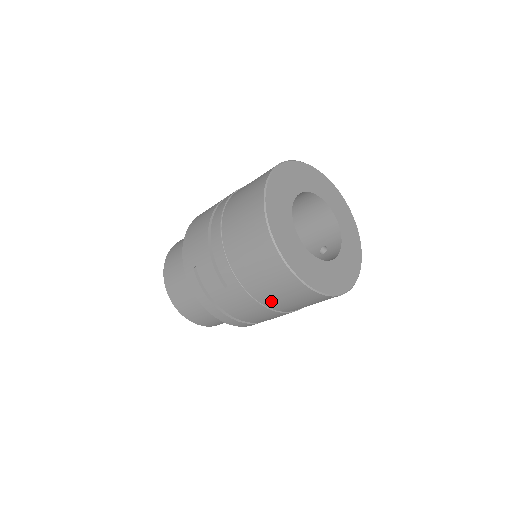
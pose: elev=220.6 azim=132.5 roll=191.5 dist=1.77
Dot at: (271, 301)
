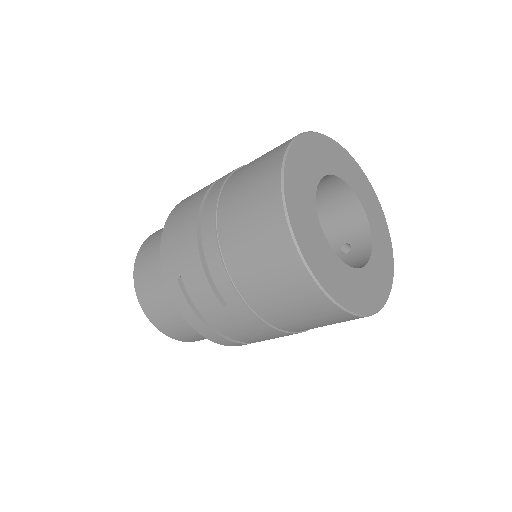
Dot at: (286, 323)
